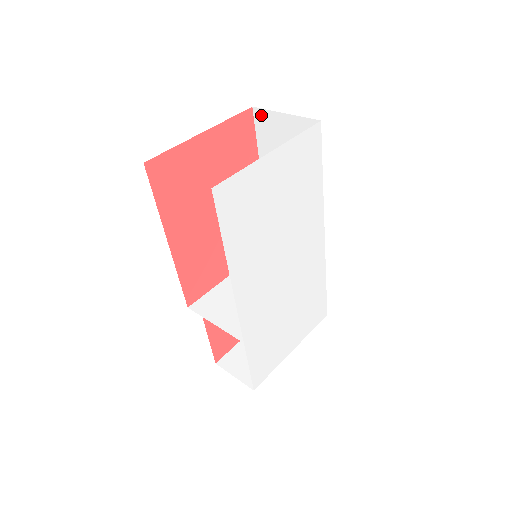
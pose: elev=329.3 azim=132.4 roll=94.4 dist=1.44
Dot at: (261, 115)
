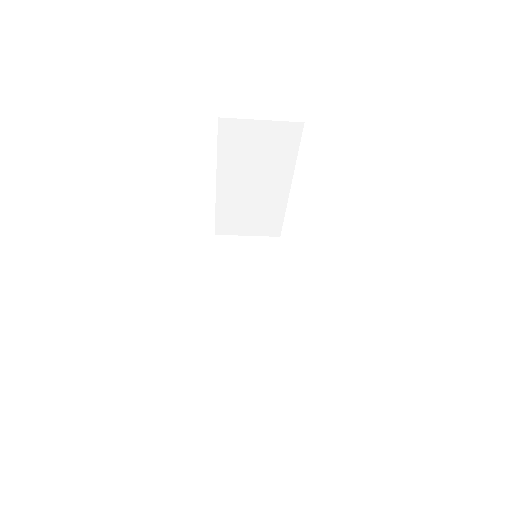
Dot at: (229, 124)
